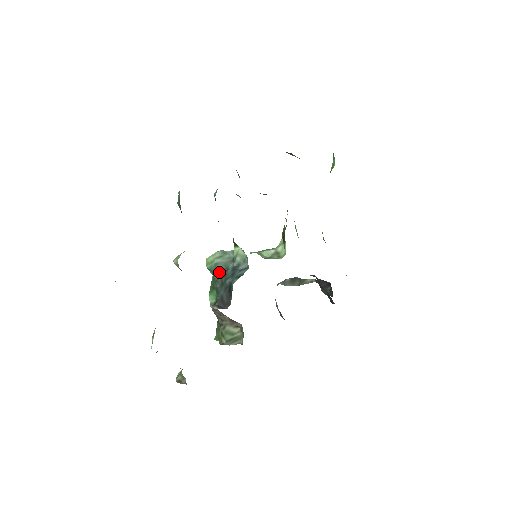
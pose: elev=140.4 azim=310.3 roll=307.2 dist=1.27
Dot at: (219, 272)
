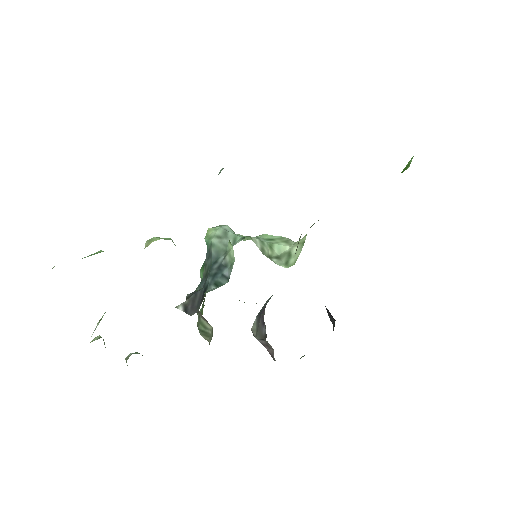
Dot at: (209, 257)
